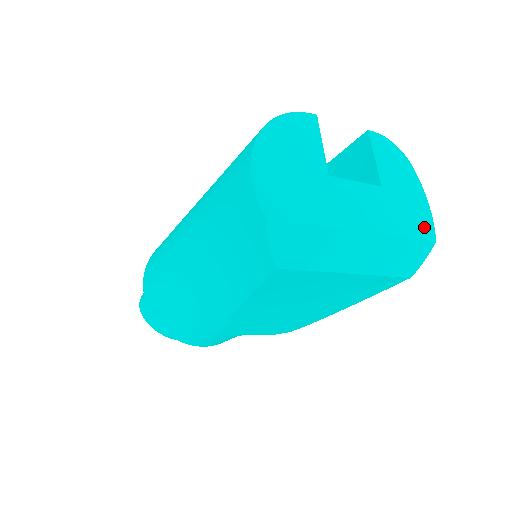
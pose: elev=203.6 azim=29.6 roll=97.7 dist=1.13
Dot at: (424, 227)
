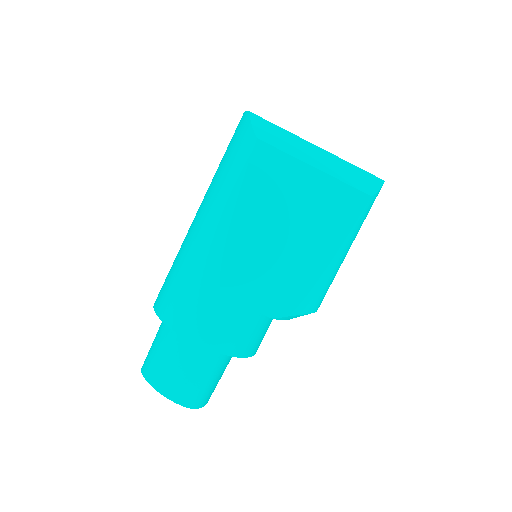
Dot at: occluded
